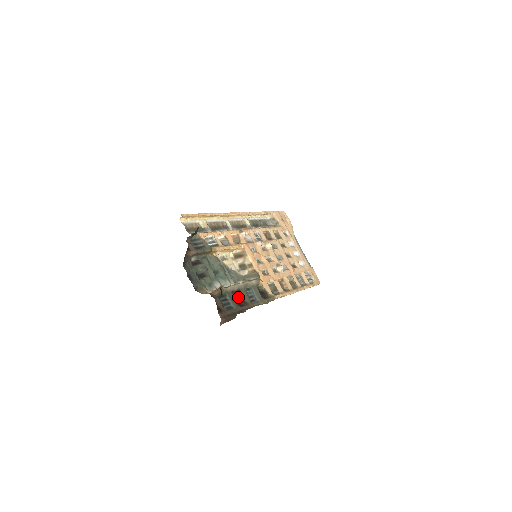
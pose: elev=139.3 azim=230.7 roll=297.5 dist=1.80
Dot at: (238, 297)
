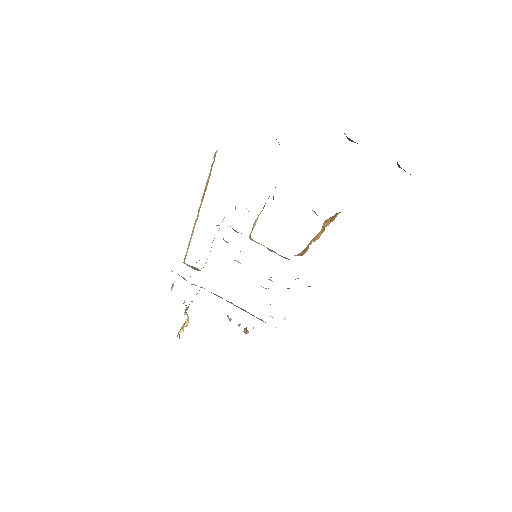
Dot at: occluded
